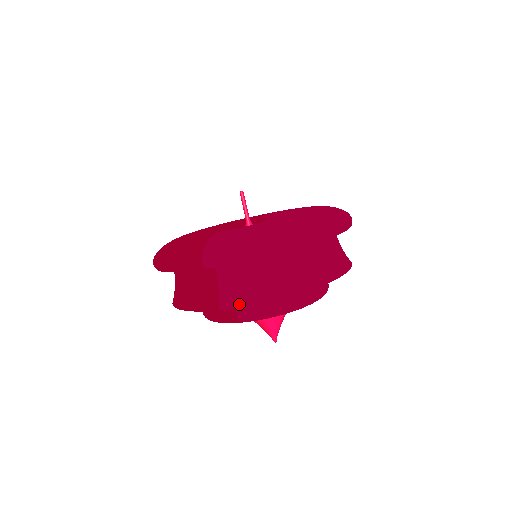
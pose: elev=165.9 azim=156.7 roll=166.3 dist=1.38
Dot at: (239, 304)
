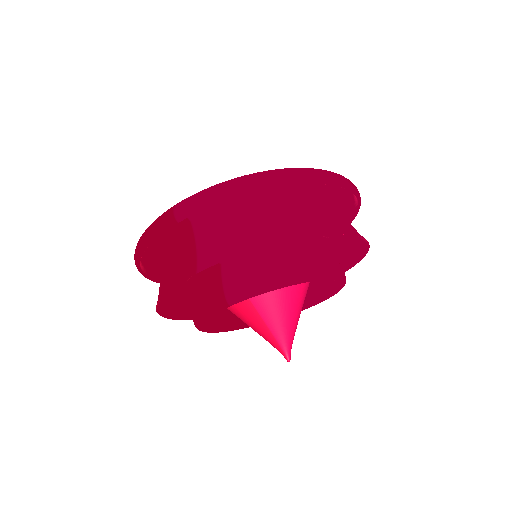
Dot at: (219, 259)
